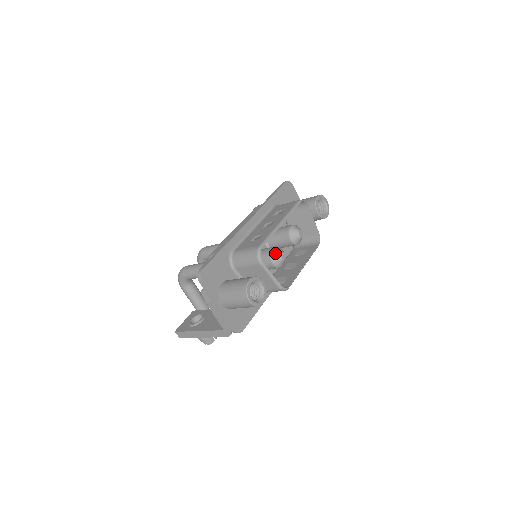
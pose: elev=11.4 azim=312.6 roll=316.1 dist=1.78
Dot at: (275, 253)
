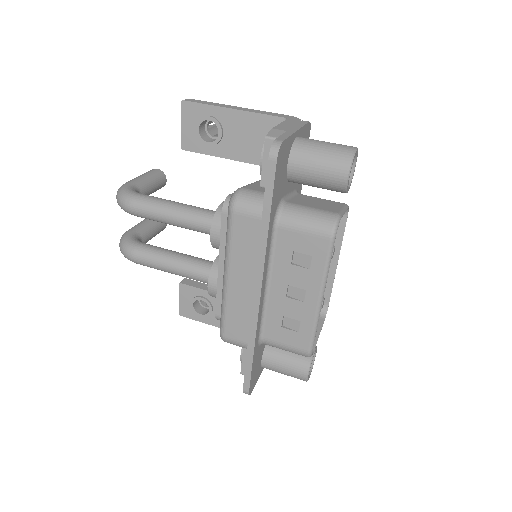
Dot at: occluded
